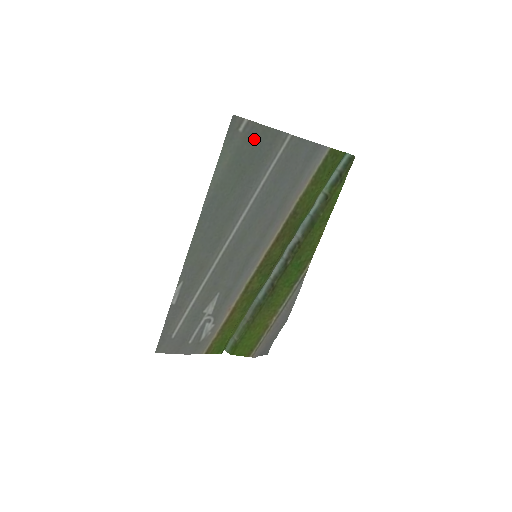
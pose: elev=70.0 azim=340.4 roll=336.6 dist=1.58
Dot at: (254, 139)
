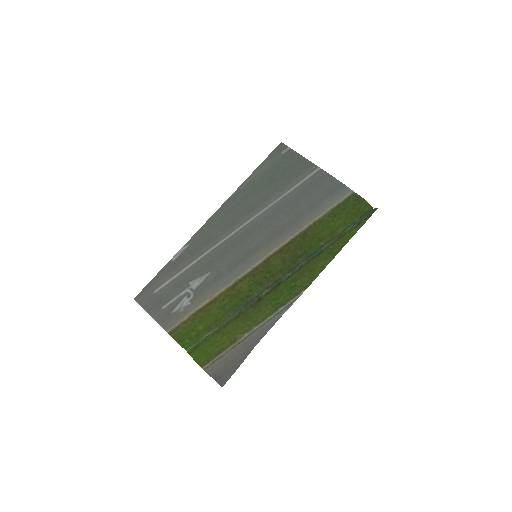
Dot at: (290, 162)
